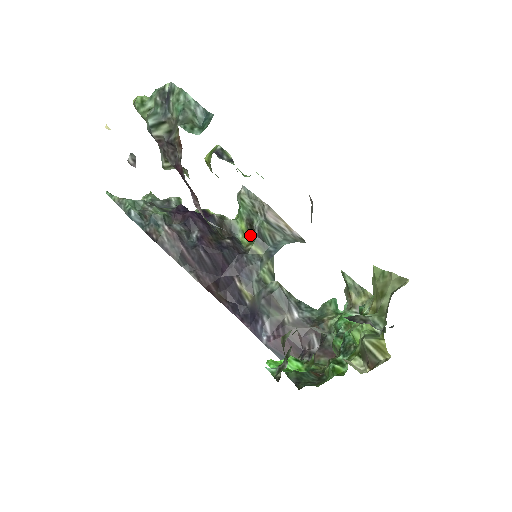
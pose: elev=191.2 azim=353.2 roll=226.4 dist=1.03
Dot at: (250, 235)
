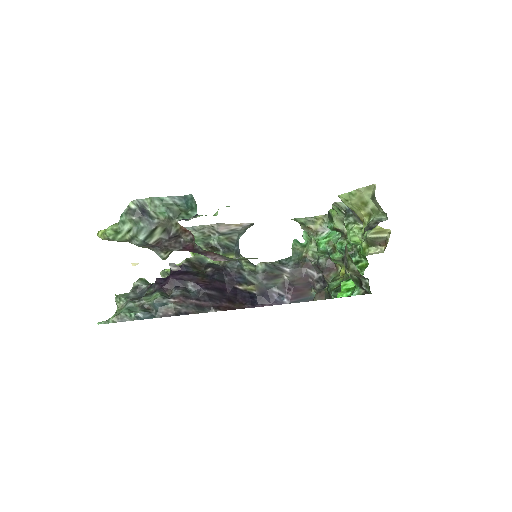
Dot at: occluded
